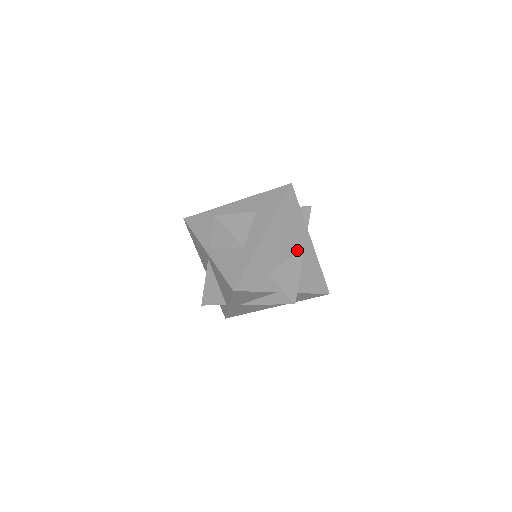
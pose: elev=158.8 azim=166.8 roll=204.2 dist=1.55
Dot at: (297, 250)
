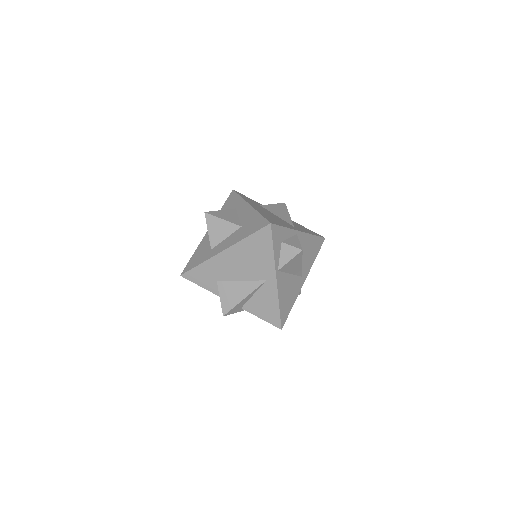
Dot at: (256, 279)
